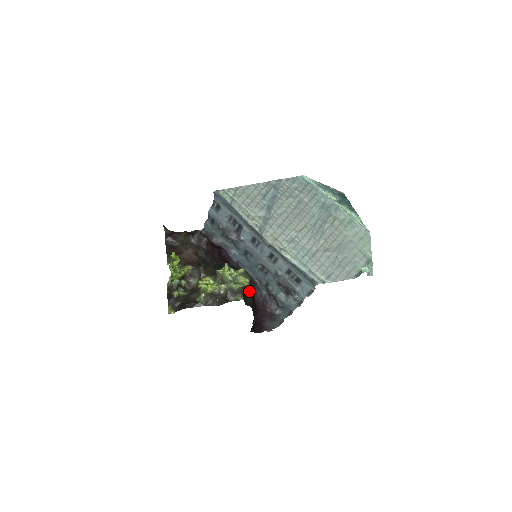
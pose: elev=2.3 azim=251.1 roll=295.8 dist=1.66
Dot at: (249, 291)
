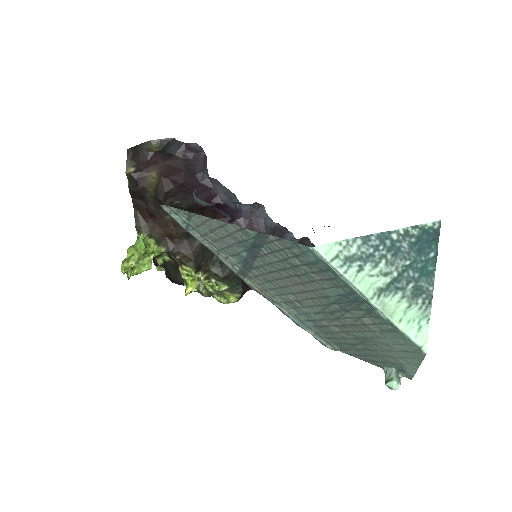
Dot at: occluded
